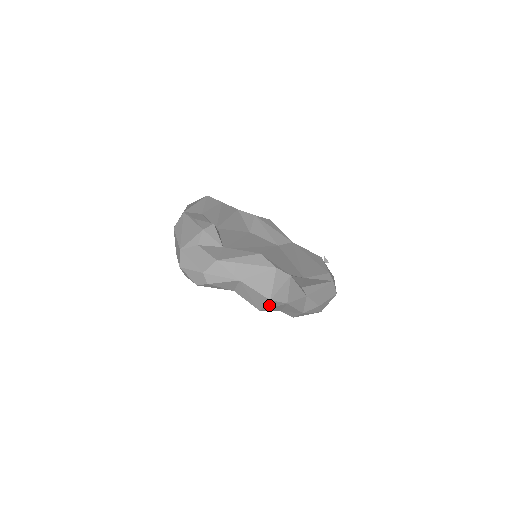
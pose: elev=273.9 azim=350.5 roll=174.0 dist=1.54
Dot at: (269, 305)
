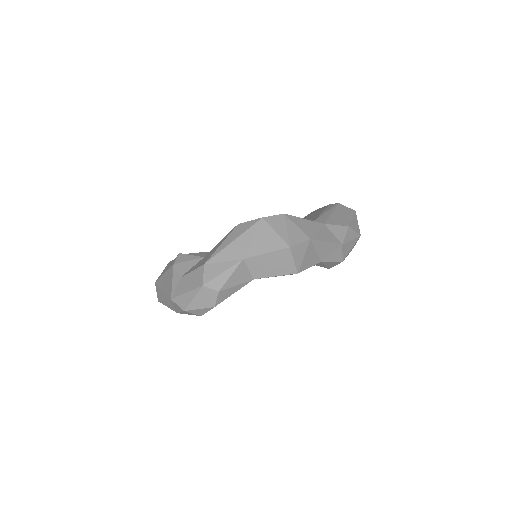
Dot at: (297, 257)
